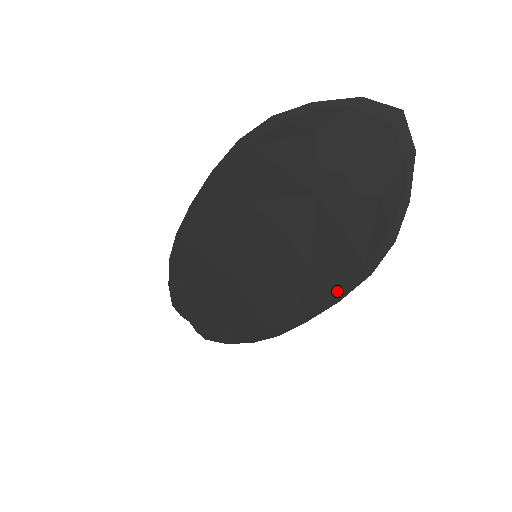
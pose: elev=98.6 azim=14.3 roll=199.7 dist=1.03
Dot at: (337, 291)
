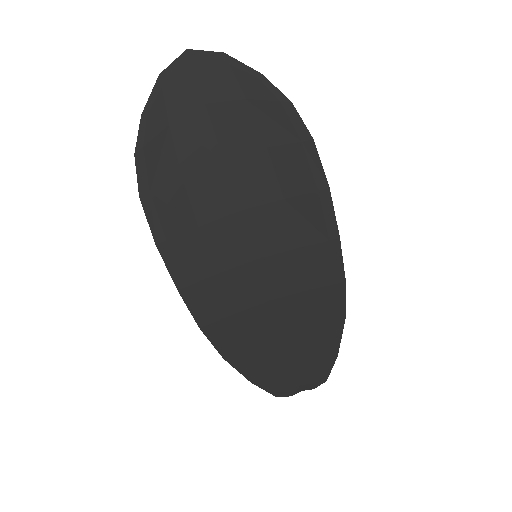
Dot at: (318, 184)
